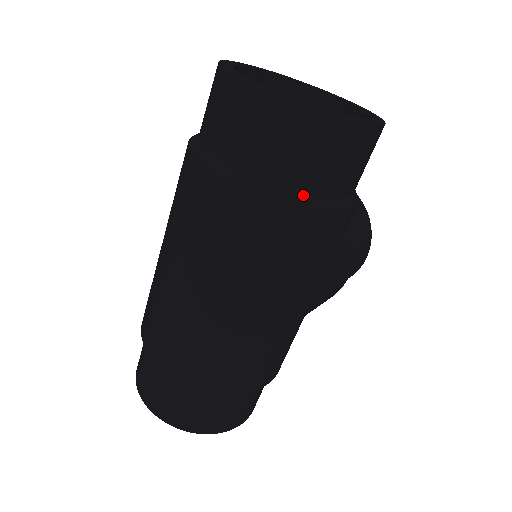
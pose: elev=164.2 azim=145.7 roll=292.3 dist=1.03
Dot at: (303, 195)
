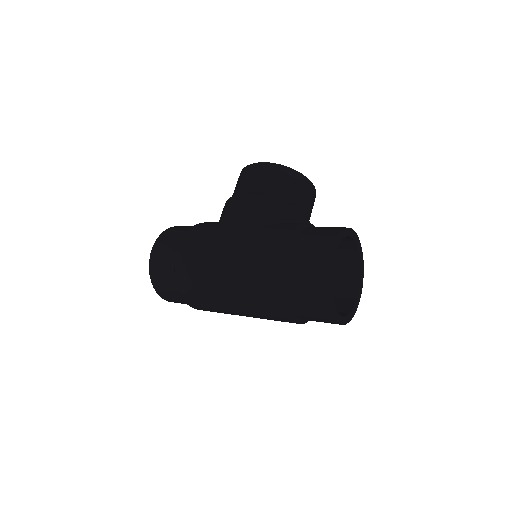
Dot at: occluded
